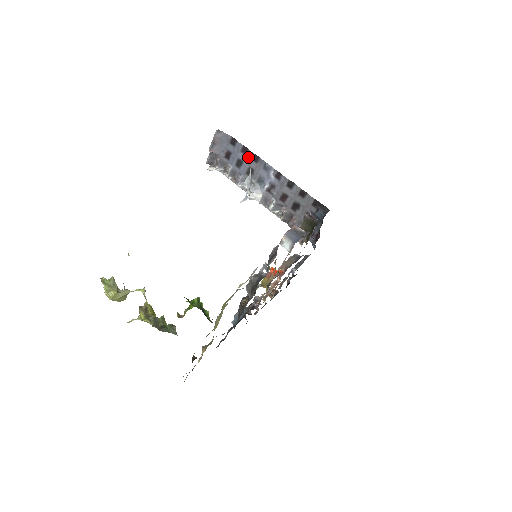
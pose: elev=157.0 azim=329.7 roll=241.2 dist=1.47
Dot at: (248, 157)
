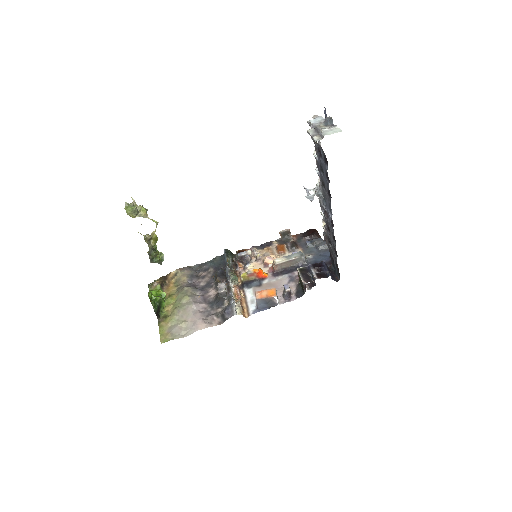
Dot at: (327, 183)
